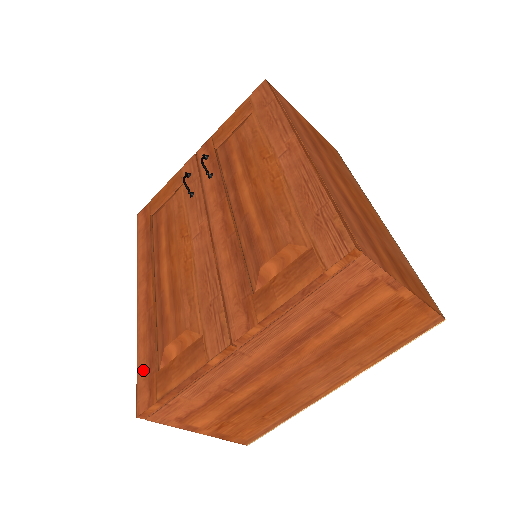
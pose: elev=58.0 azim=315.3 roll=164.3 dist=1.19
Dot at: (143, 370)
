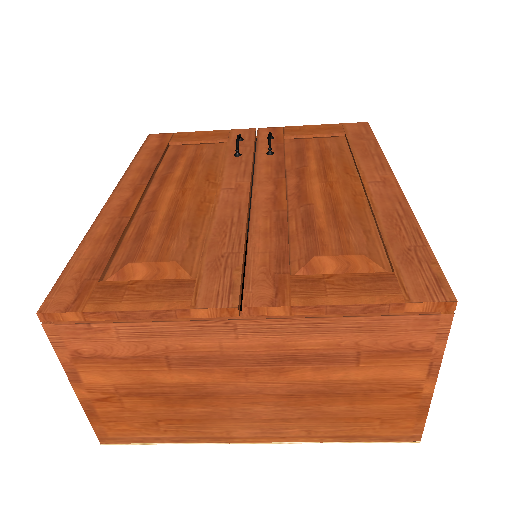
Dot at: (79, 269)
